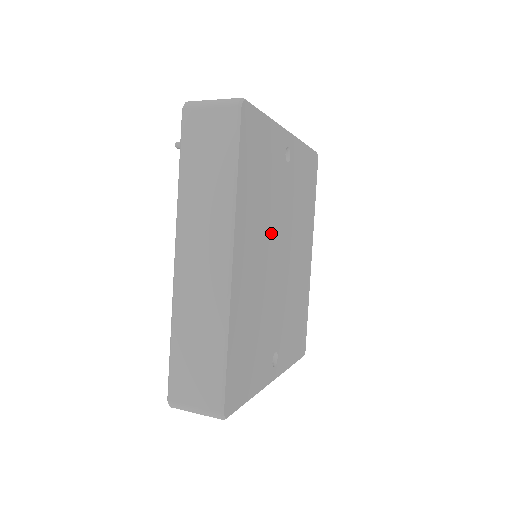
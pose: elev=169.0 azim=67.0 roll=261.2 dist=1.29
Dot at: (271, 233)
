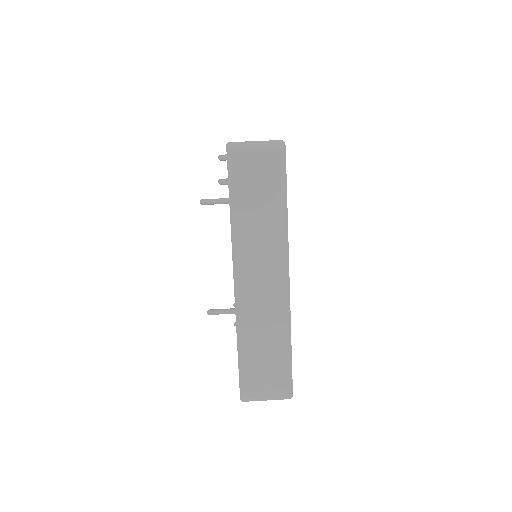
Dot at: occluded
